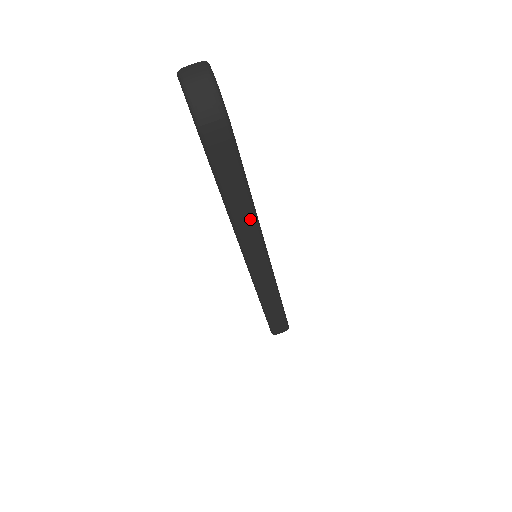
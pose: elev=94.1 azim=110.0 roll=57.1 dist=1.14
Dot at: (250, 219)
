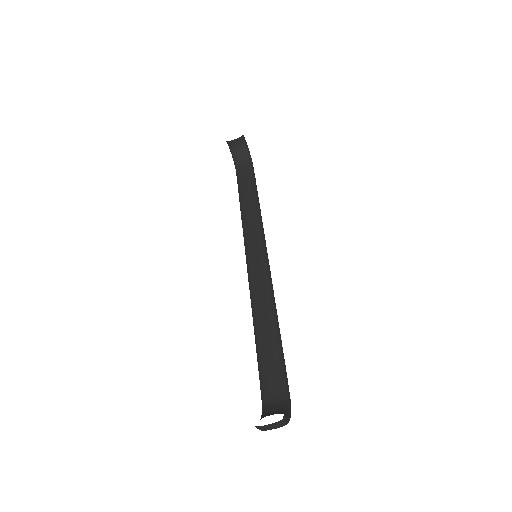
Dot at: occluded
